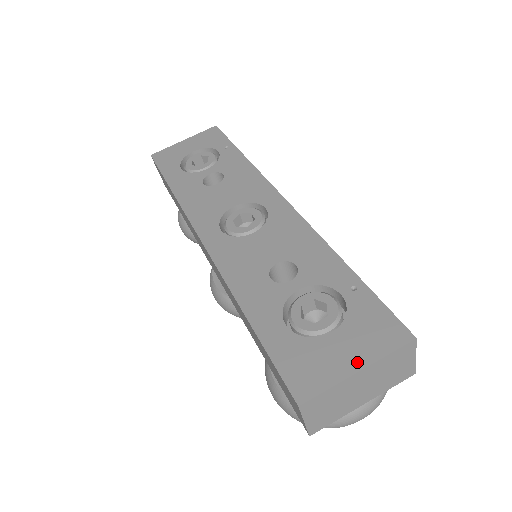
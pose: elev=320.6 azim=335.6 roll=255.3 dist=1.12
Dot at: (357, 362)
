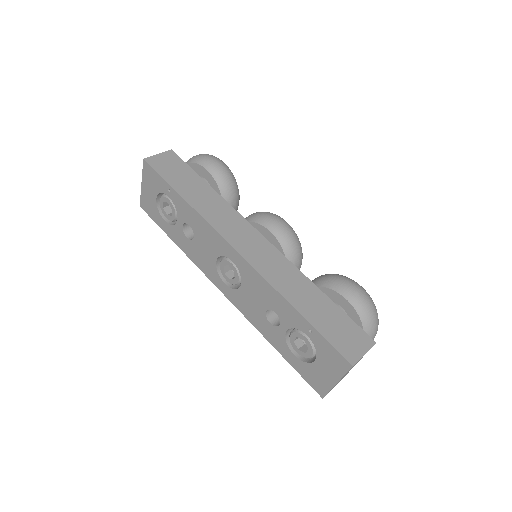
Dot at: (334, 378)
